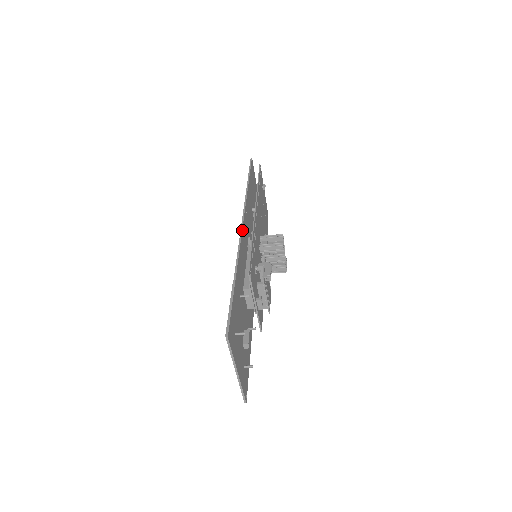
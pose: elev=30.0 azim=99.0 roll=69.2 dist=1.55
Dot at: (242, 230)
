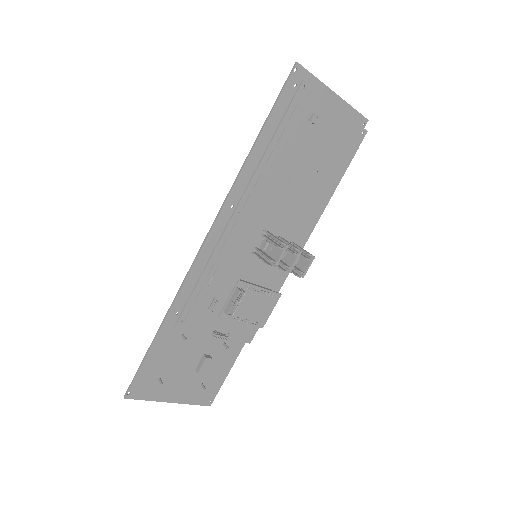
Dot at: (200, 251)
